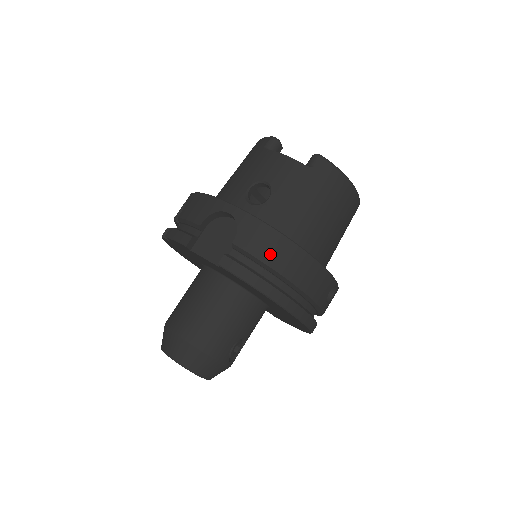
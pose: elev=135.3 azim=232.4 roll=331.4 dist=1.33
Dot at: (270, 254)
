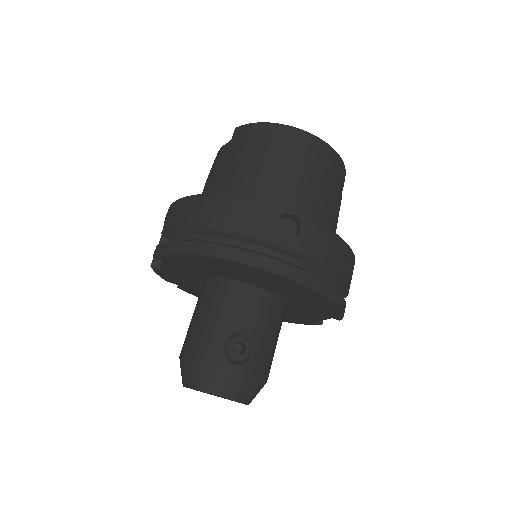
Dot at: (182, 218)
